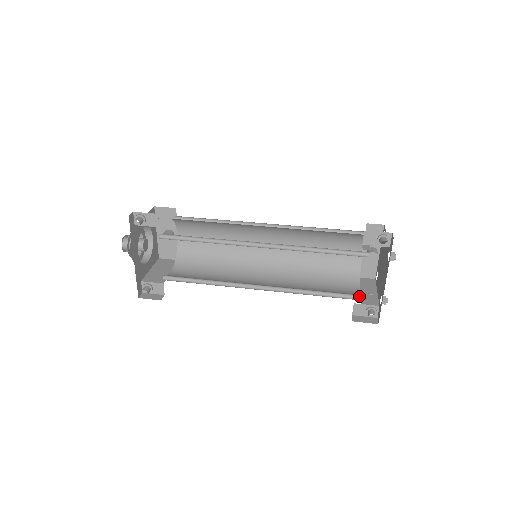
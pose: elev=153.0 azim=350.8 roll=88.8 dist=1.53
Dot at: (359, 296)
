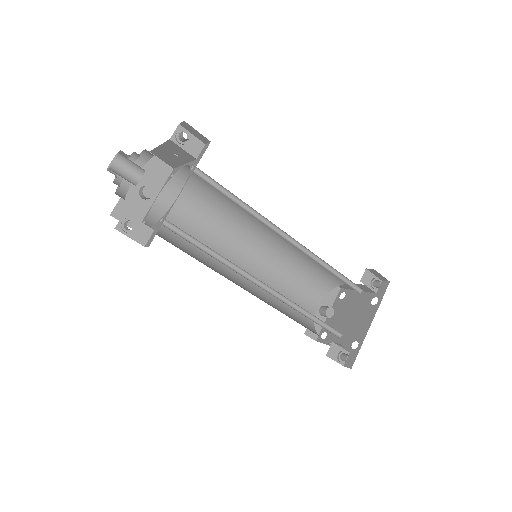
Dot at: (339, 335)
